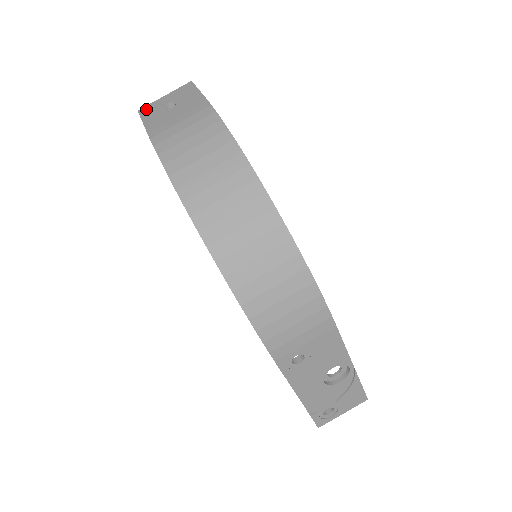
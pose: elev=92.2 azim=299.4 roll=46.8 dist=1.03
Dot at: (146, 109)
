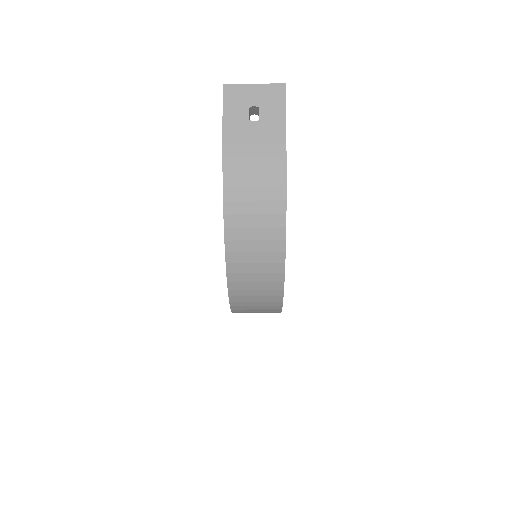
Dot at: (231, 92)
